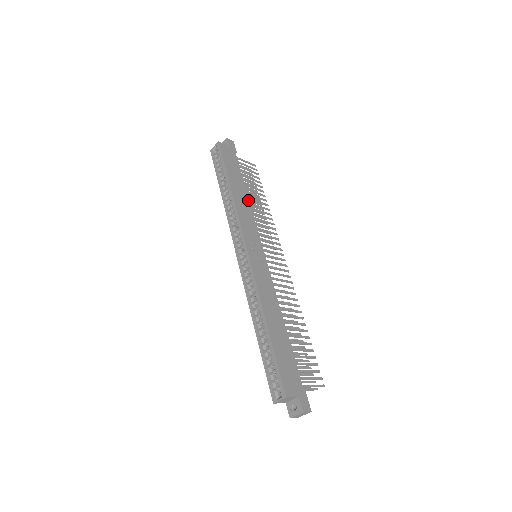
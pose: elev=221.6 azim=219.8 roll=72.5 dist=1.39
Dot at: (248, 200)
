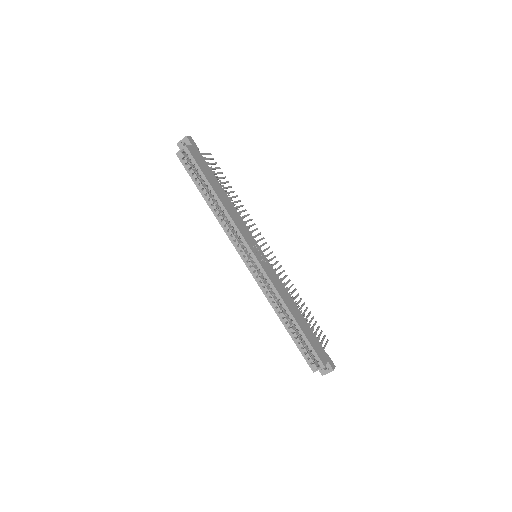
Dot at: (231, 203)
